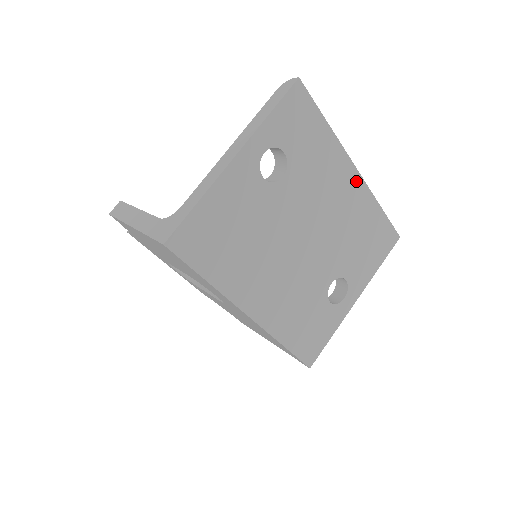
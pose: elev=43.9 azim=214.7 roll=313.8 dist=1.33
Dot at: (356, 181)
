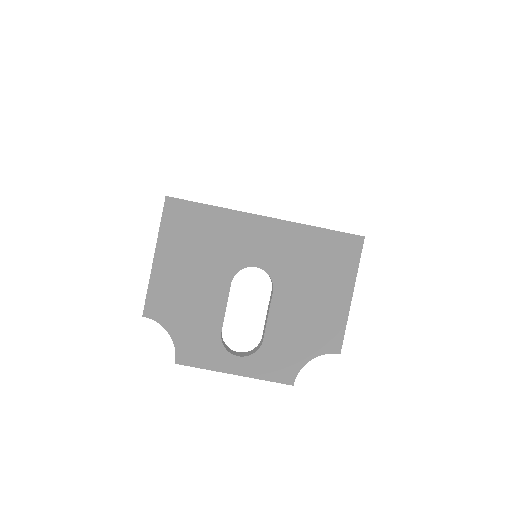
Dot at: occluded
